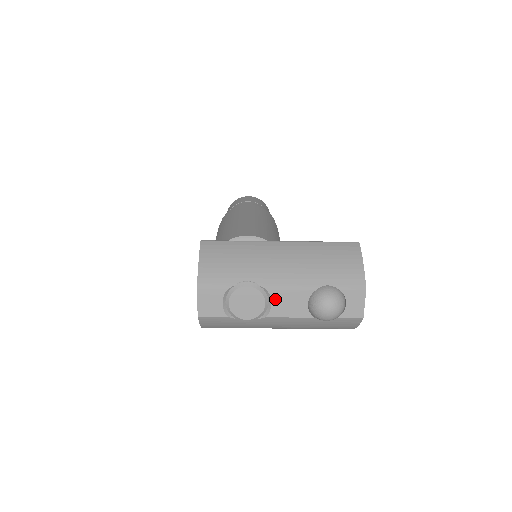
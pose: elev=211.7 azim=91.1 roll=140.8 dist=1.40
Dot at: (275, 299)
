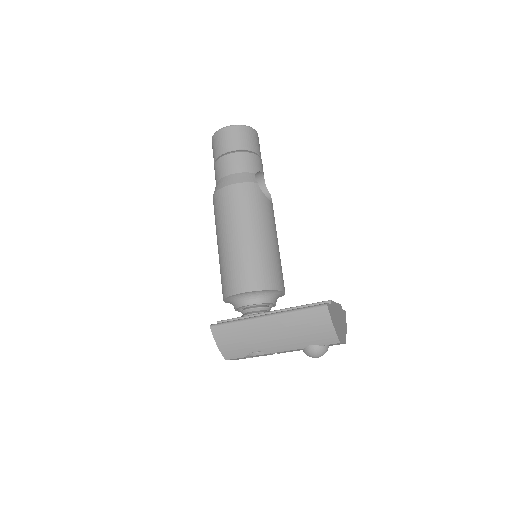
Dot at: occluded
